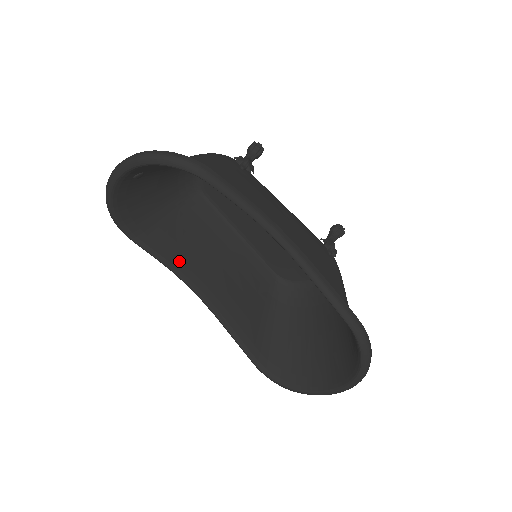
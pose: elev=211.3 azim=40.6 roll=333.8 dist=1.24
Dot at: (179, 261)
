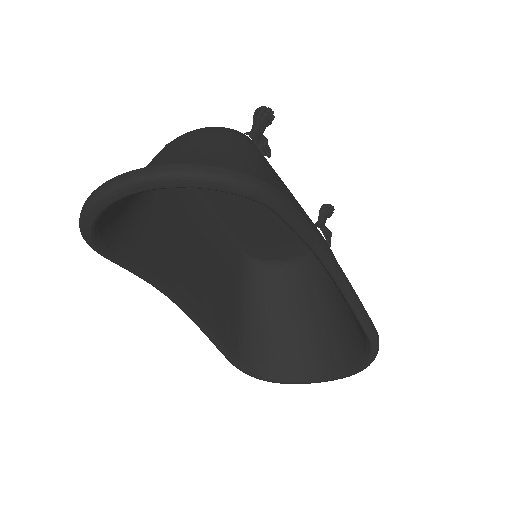
Dot at: (159, 269)
